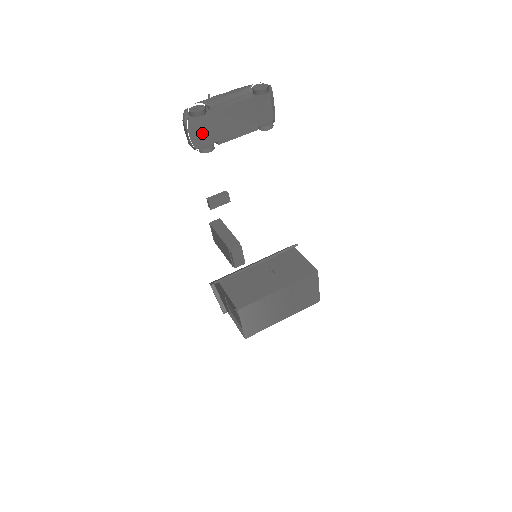
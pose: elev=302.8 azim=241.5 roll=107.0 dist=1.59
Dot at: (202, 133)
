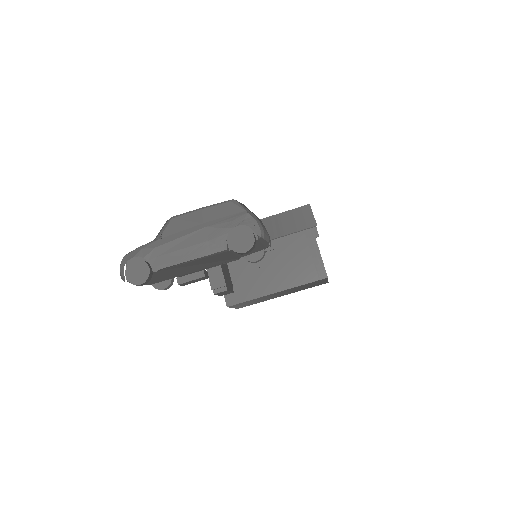
Dot at: (151, 279)
